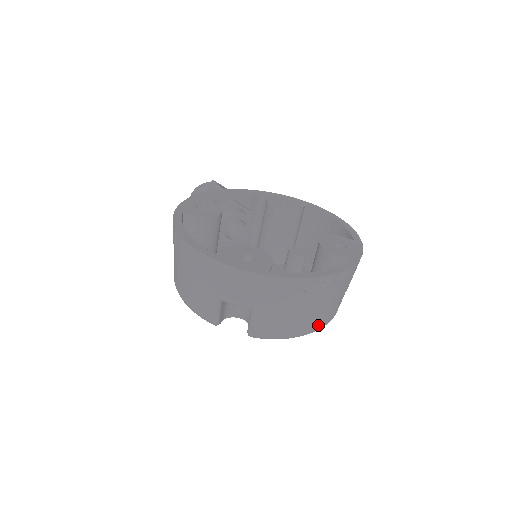
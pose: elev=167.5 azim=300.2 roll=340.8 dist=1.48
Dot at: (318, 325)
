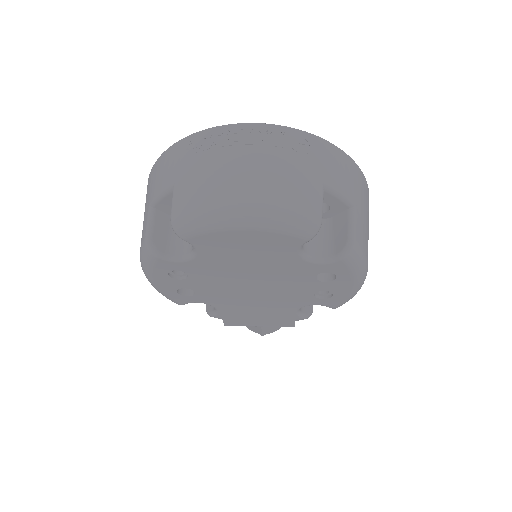
Dot at: (268, 200)
